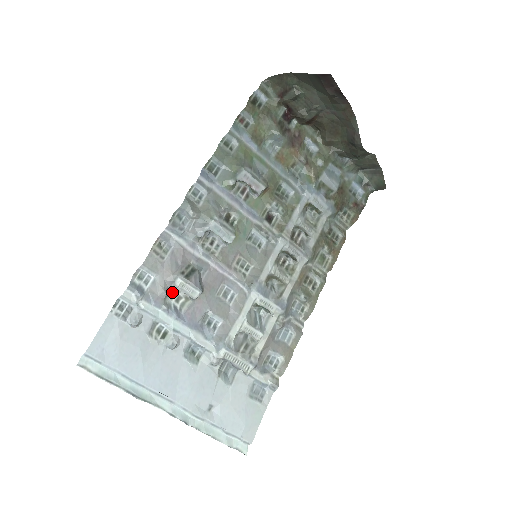
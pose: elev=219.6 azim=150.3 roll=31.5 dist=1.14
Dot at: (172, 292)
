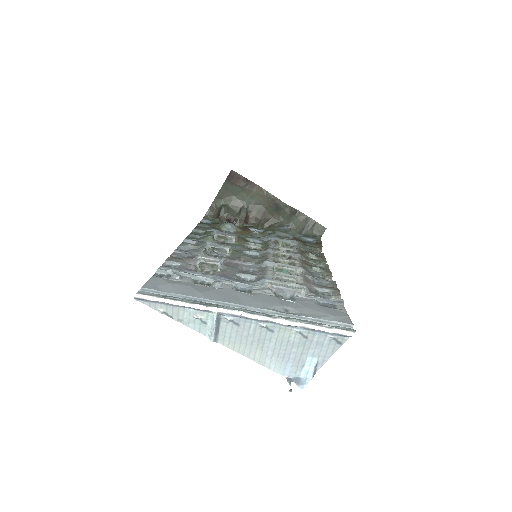
Dot at: (200, 271)
